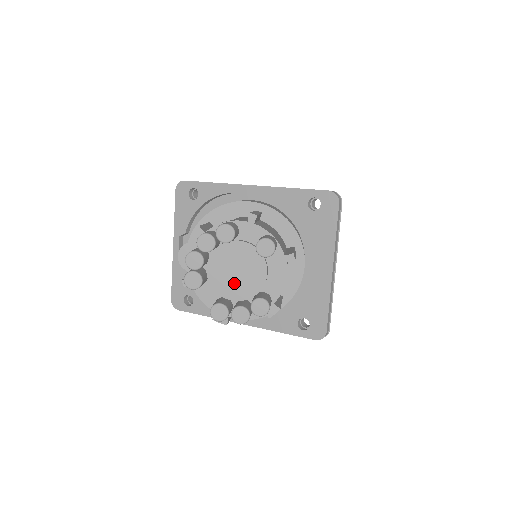
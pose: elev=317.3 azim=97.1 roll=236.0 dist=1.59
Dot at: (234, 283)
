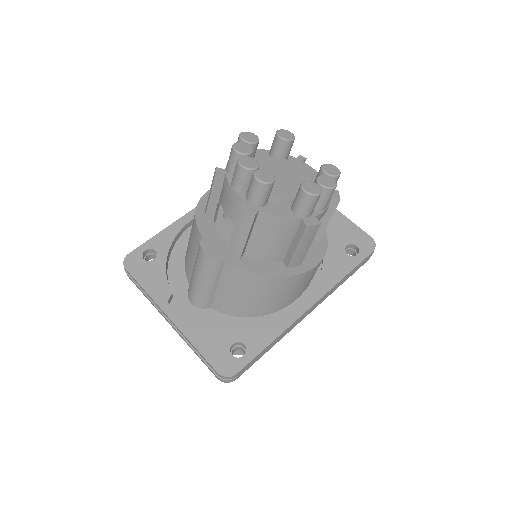
Dot at: (289, 185)
